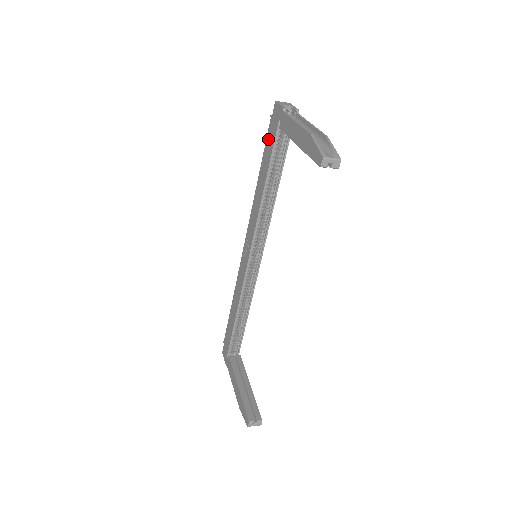
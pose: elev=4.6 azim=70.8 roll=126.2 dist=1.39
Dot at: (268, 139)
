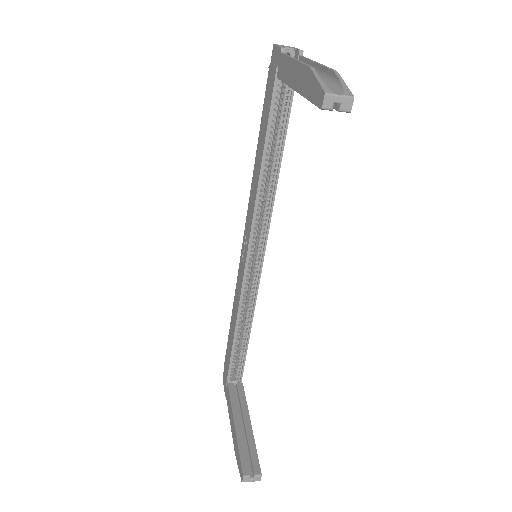
Dot at: (266, 98)
